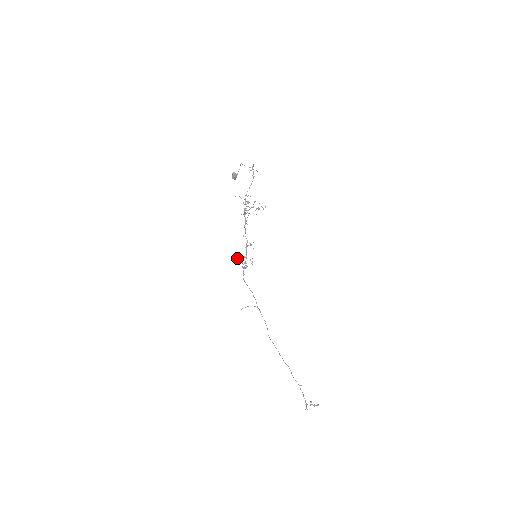
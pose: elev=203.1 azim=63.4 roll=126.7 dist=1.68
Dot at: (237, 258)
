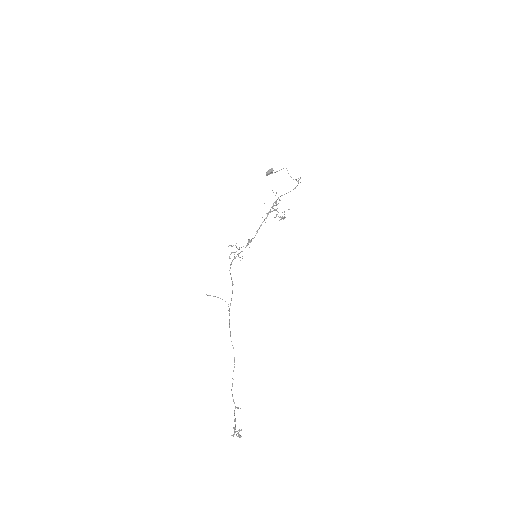
Dot at: occluded
